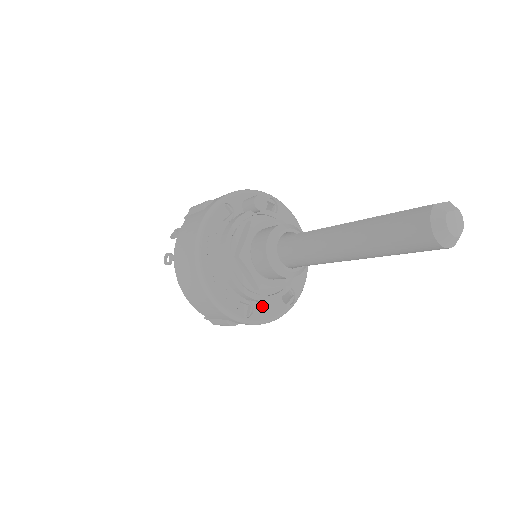
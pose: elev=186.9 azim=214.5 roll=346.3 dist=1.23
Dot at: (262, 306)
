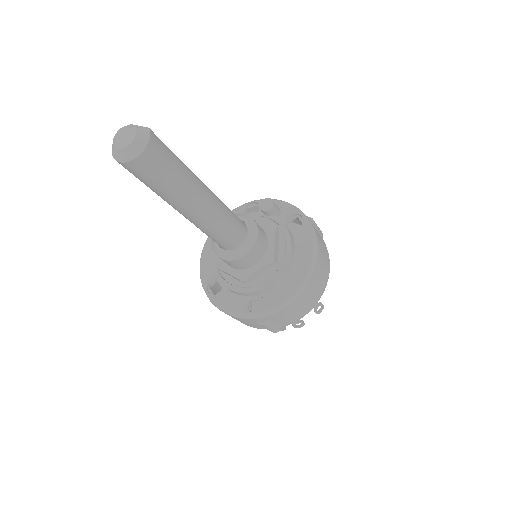
Dot at: (228, 294)
